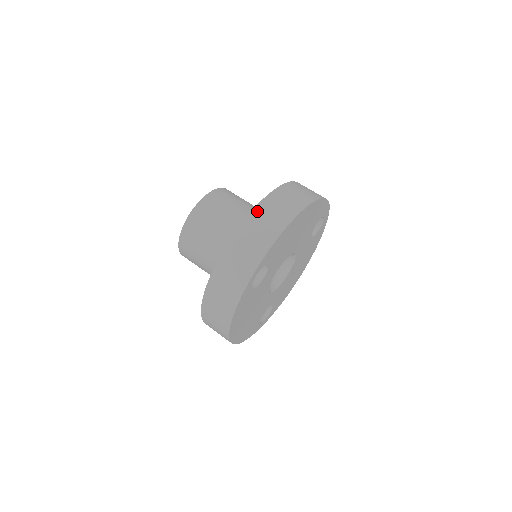
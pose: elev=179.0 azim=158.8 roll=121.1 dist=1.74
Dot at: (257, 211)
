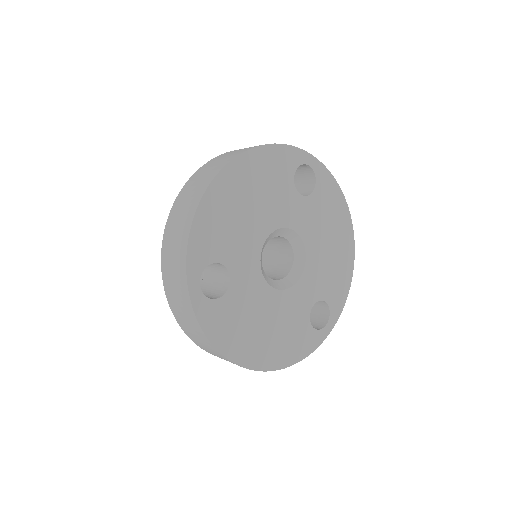
Dot at: (173, 211)
